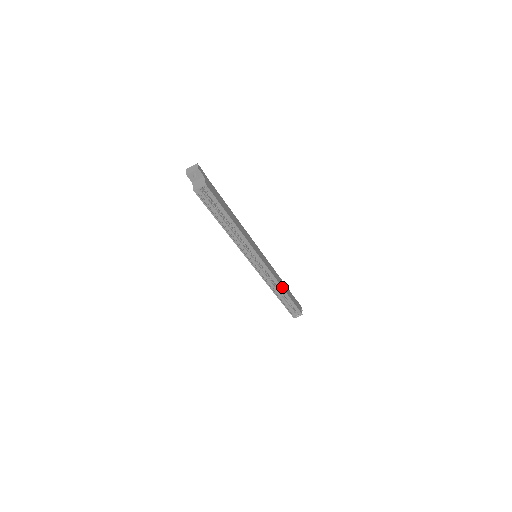
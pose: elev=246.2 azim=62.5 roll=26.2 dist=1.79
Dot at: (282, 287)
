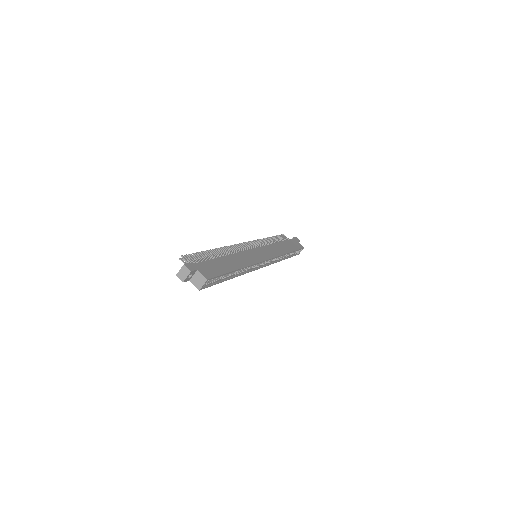
Dot at: (285, 254)
